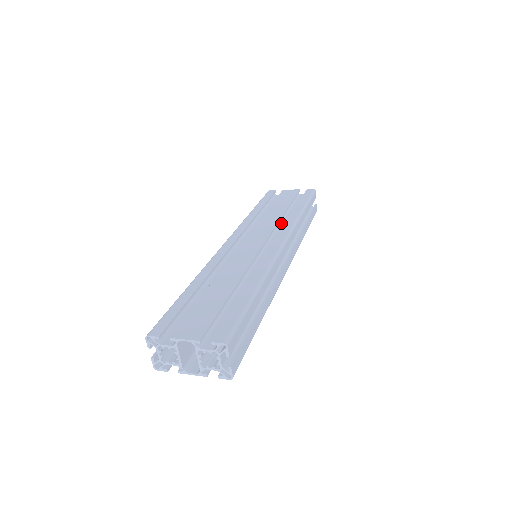
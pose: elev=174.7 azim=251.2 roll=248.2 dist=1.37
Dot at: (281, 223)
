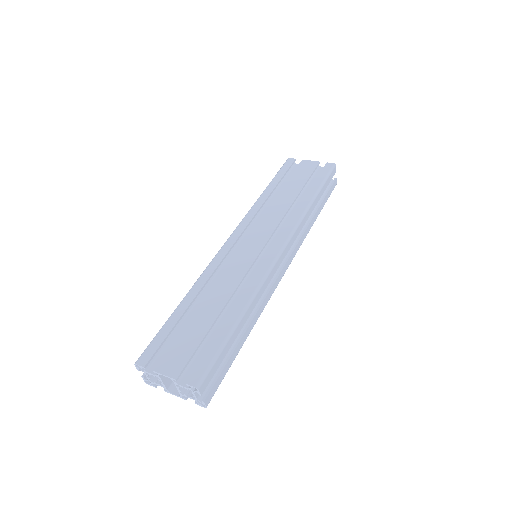
Dot at: (289, 213)
